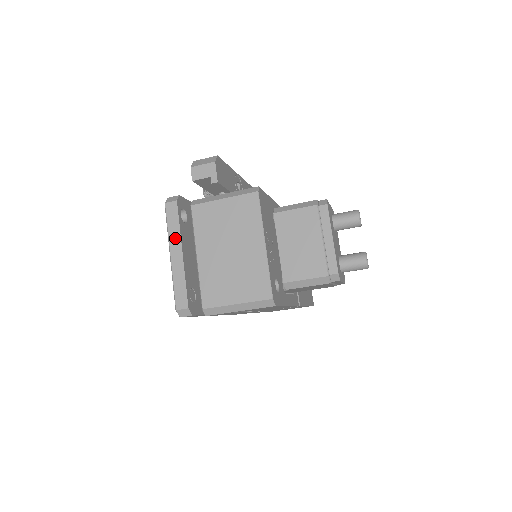
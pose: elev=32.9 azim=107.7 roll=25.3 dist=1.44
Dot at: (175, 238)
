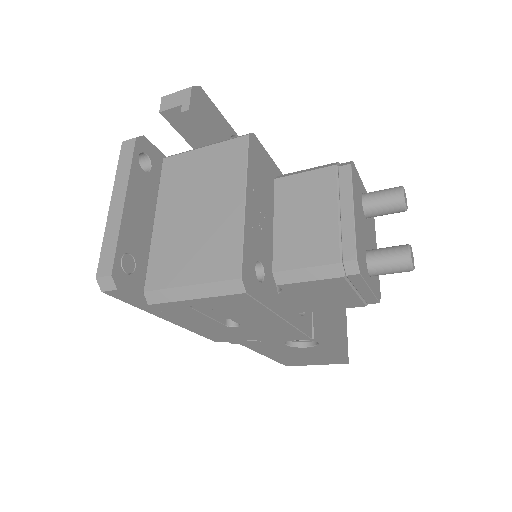
Dot at: (121, 183)
